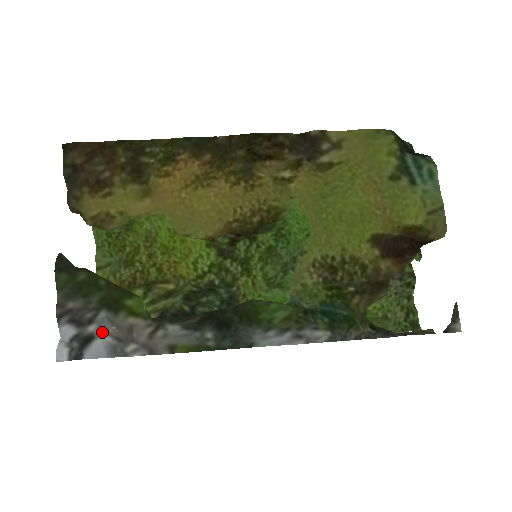
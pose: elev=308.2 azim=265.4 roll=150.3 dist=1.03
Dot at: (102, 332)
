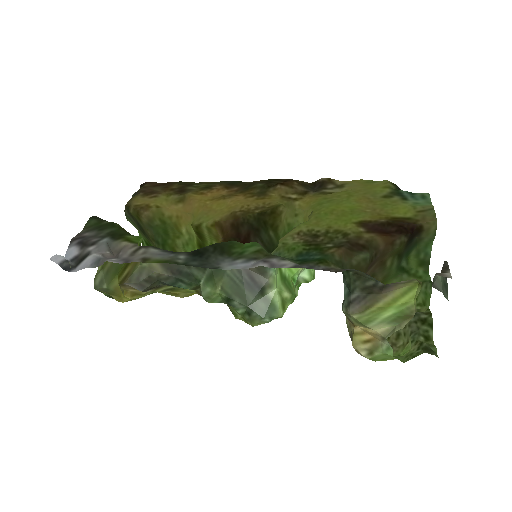
Dot at: (97, 253)
